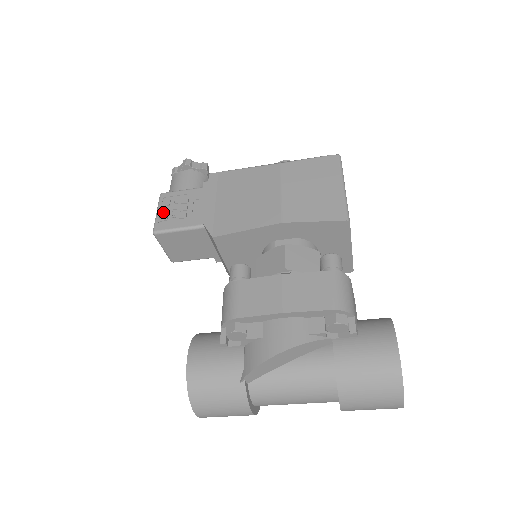
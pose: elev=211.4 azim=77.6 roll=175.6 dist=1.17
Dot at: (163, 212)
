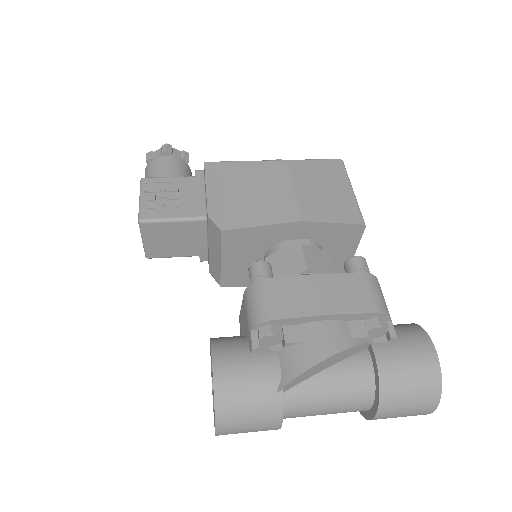
Dot at: (149, 199)
